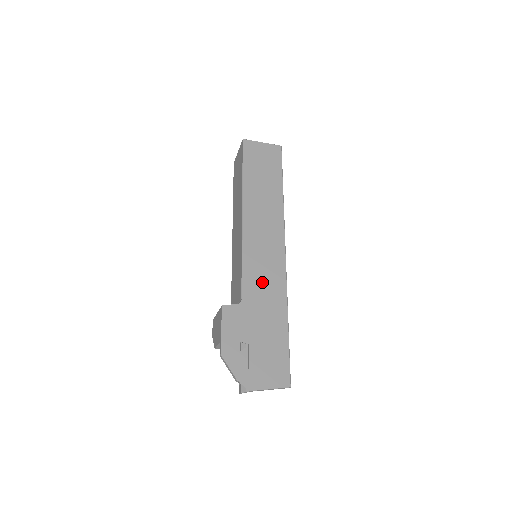
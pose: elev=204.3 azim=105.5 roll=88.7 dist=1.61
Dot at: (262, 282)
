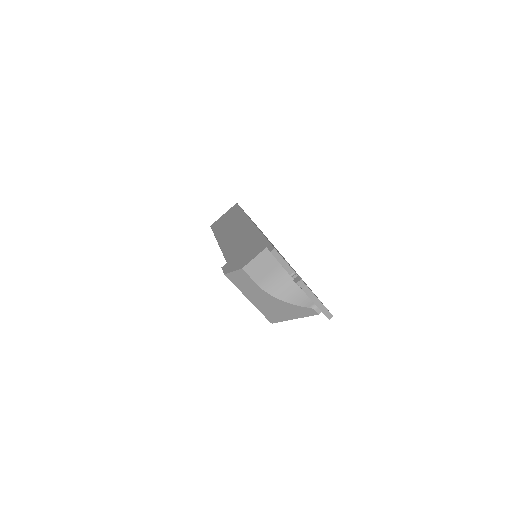
Dot at: occluded
